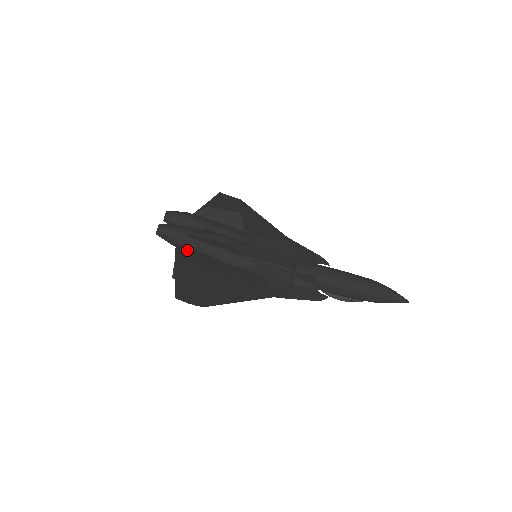
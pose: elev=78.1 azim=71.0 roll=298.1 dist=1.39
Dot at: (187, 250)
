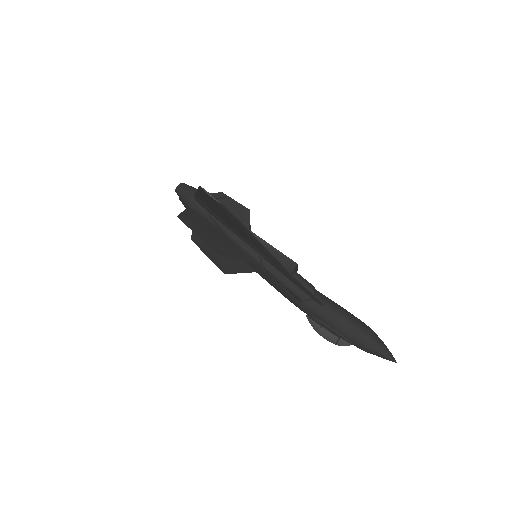
Dot at: (203, 205)
